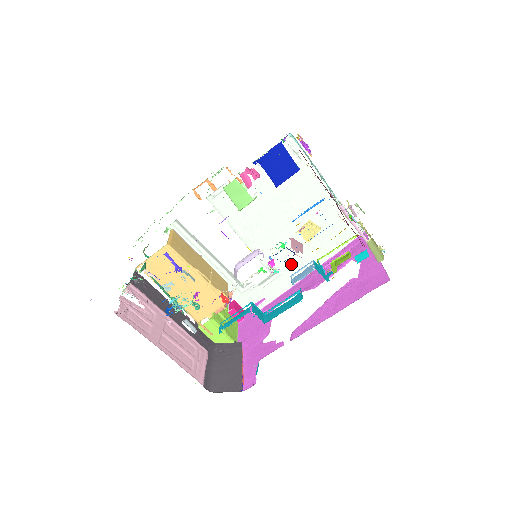
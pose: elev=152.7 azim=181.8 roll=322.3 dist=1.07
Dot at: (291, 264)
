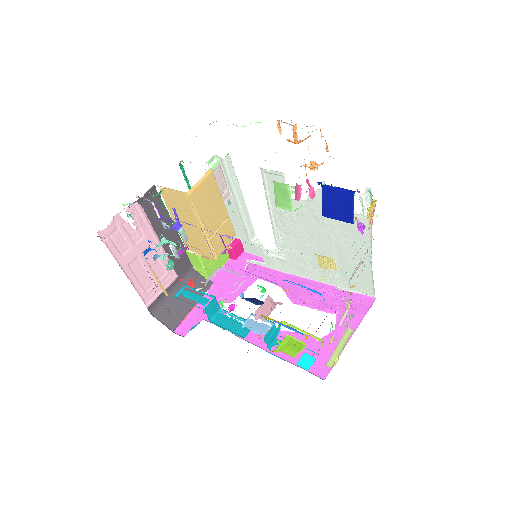
Dot at: (299, 262)
